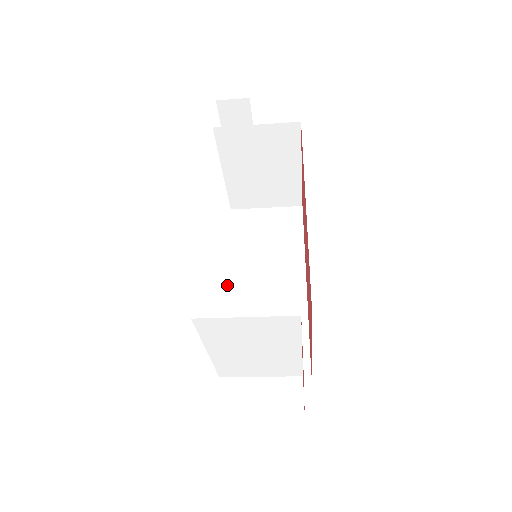
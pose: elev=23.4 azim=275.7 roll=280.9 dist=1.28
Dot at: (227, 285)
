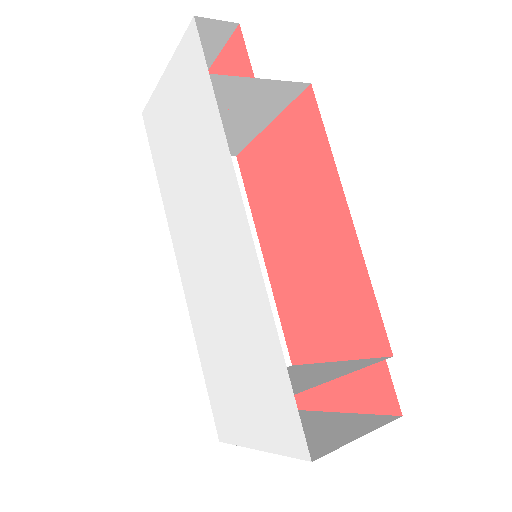
Dot at: (182, 274)
